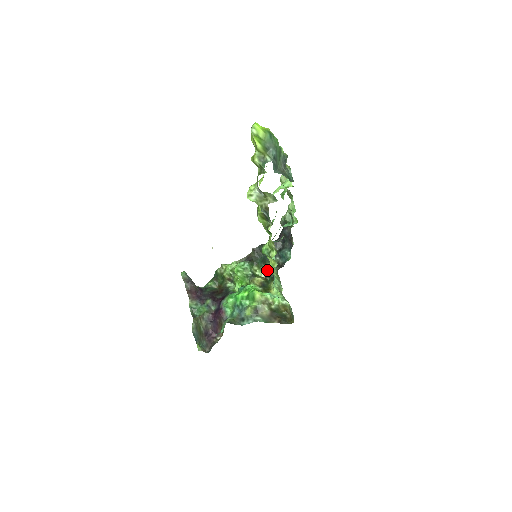
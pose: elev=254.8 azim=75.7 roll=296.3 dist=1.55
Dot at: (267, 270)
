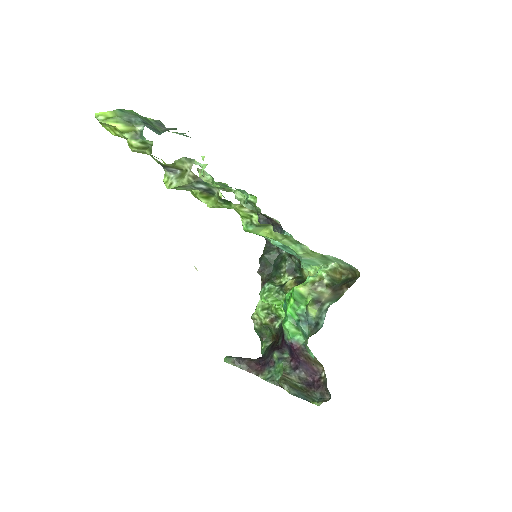
Dot at: (288, 270)
